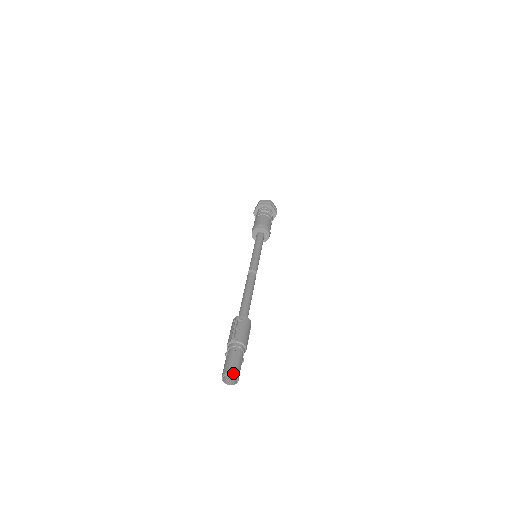
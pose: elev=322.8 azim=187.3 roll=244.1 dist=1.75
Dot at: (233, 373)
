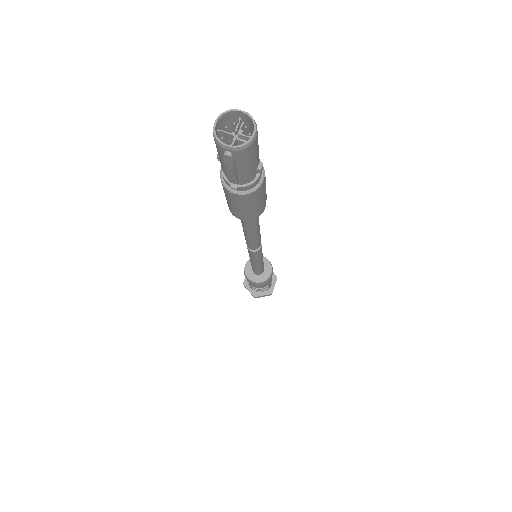
Dot at: (241, 113)
